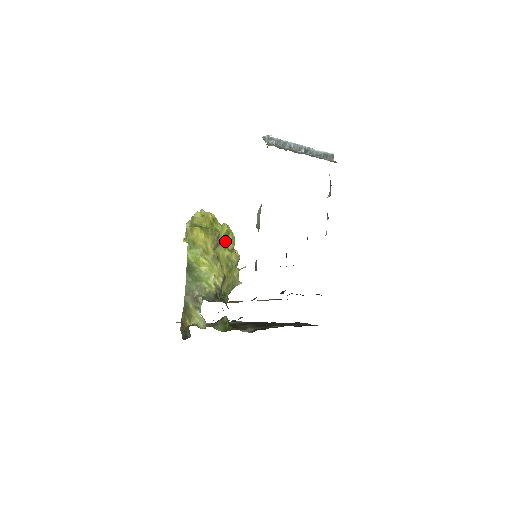
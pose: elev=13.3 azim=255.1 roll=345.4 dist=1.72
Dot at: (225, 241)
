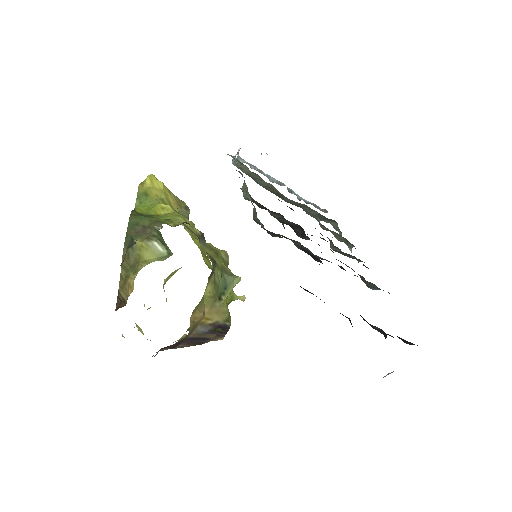
Dot at: occluded
